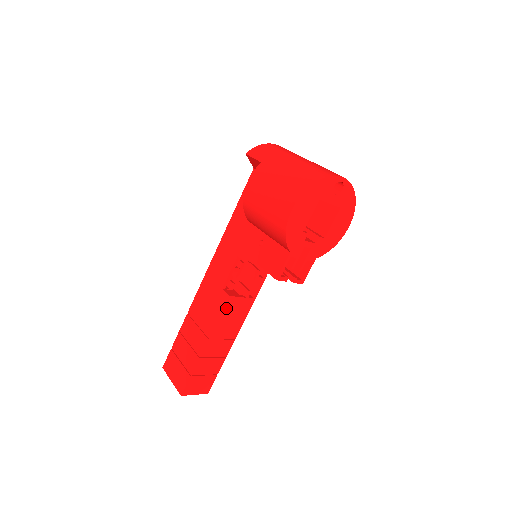
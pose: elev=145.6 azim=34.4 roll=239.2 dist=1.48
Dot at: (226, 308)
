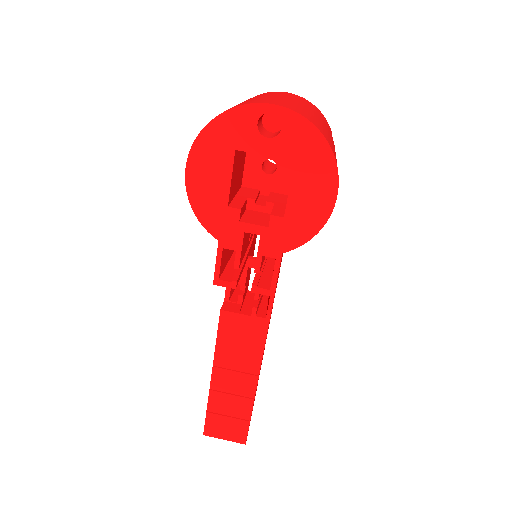
Dot at: (224, 327)
